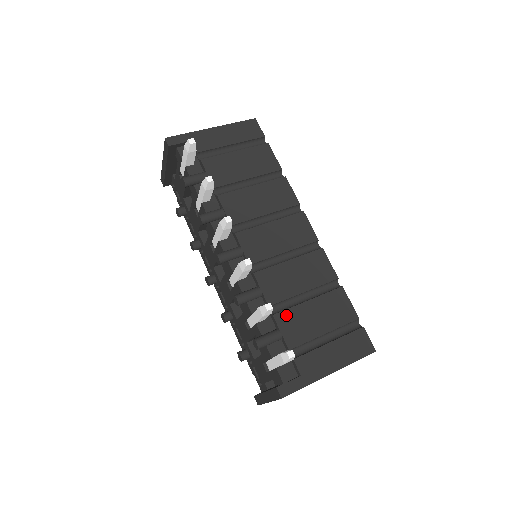
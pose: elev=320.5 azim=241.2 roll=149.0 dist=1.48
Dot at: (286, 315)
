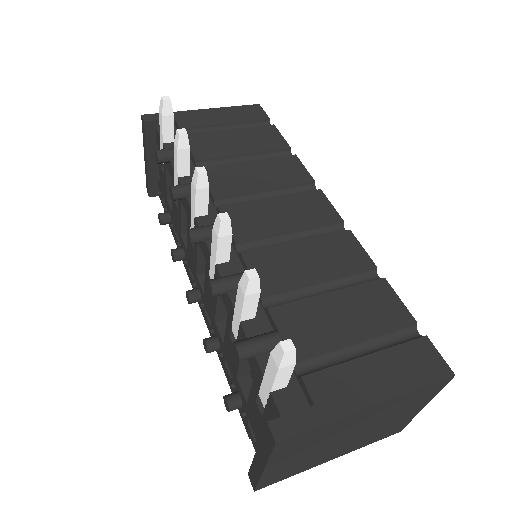
Dot at: (290, 310)
